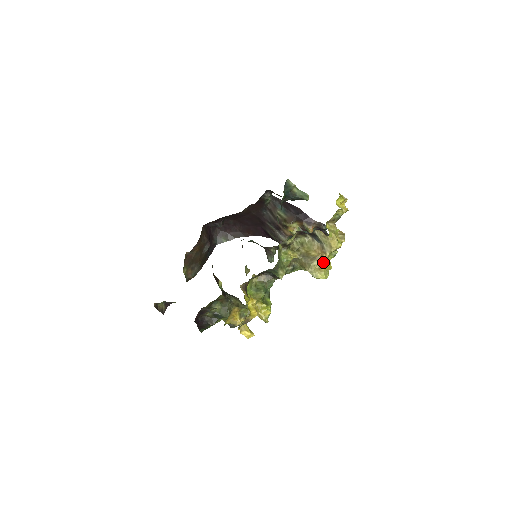
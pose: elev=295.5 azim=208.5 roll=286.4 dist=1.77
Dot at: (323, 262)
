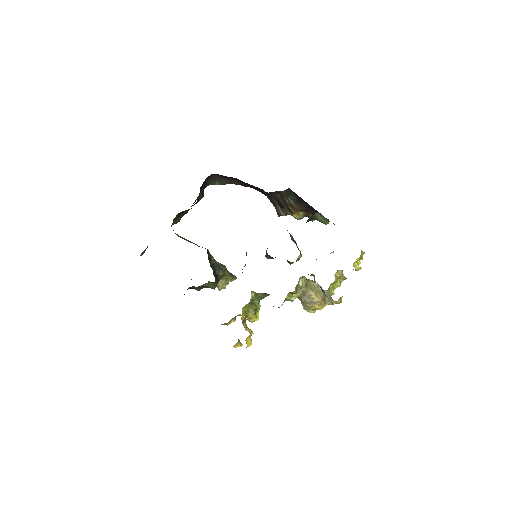
Dot at: (320, 307)
